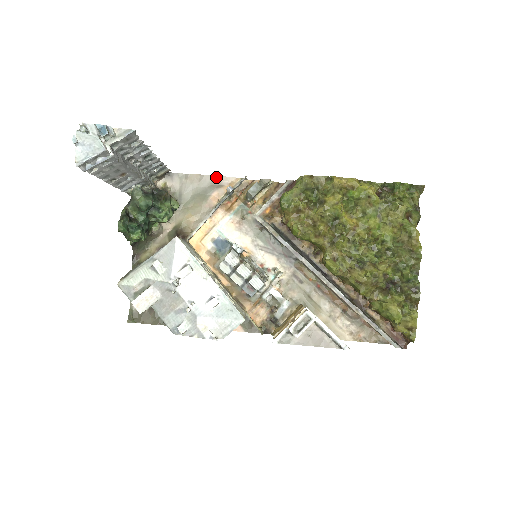
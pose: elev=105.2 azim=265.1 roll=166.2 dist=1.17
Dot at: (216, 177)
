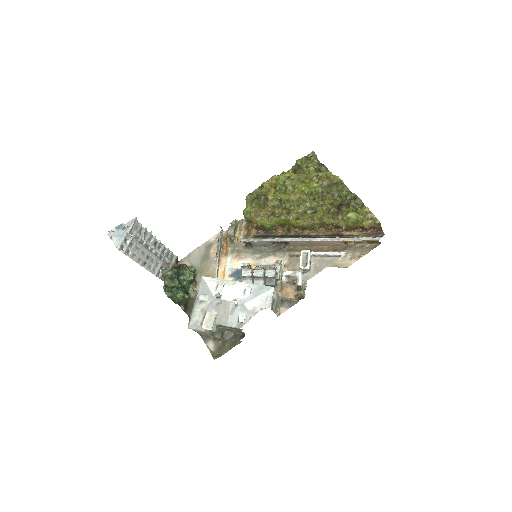
Dot at: (206, 242)
